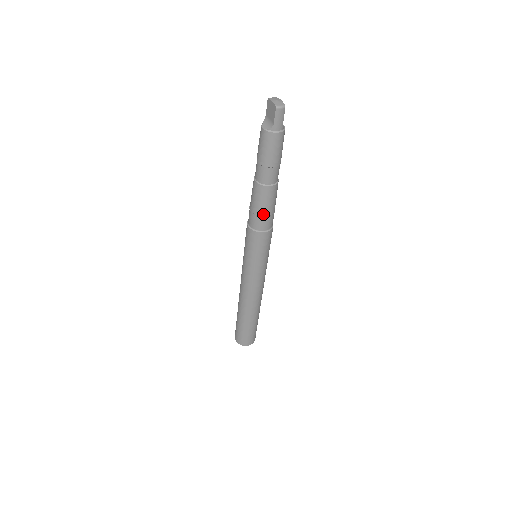
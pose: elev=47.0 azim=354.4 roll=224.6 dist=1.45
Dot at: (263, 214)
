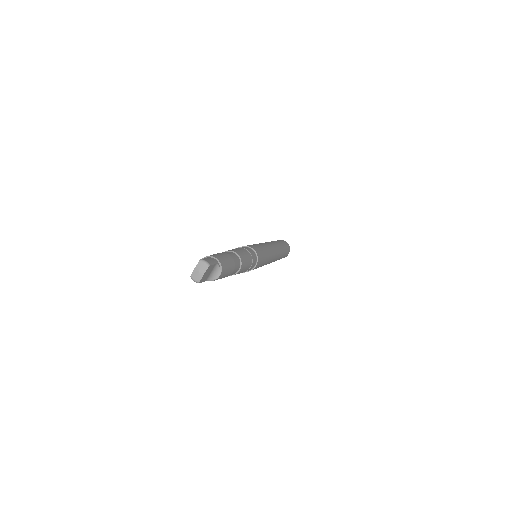
Dot at: occluded
